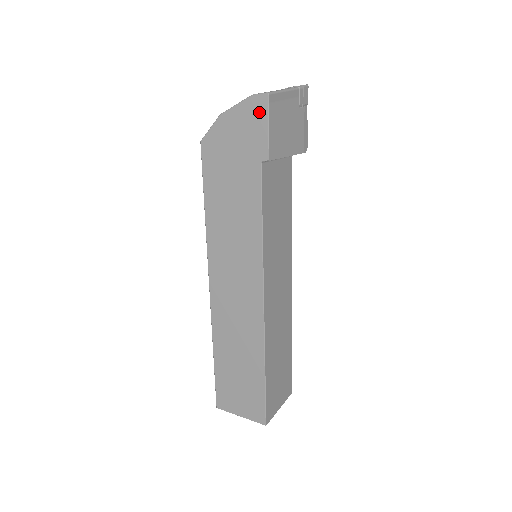
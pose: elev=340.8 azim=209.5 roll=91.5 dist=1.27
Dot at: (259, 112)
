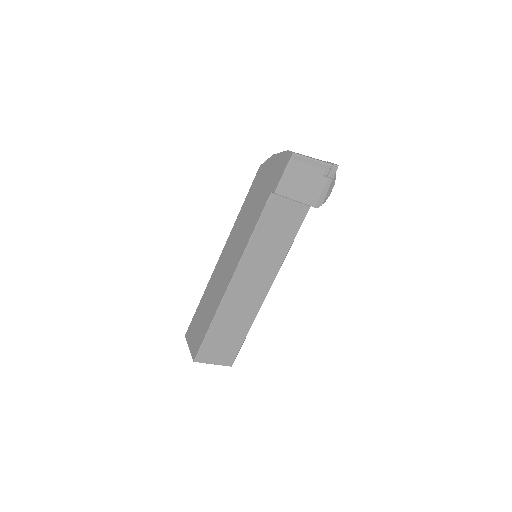
Dot at: (285, 162)
